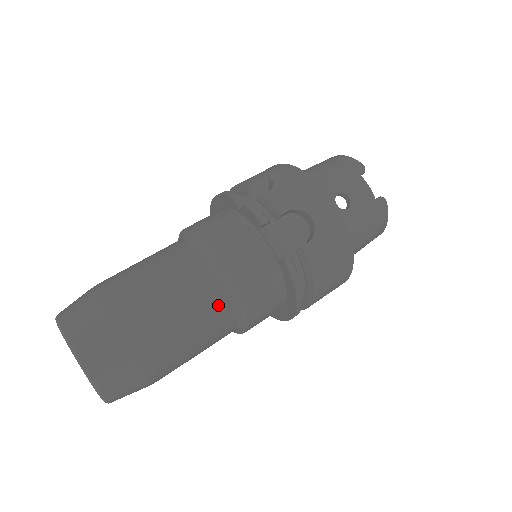
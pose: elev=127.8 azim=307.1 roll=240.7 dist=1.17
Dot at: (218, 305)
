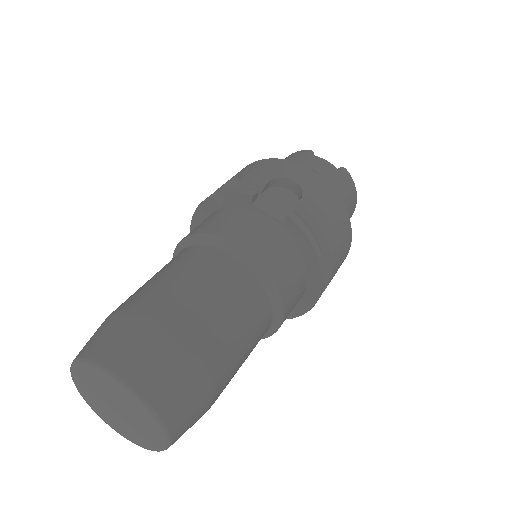
Dot at: (245, 282)
